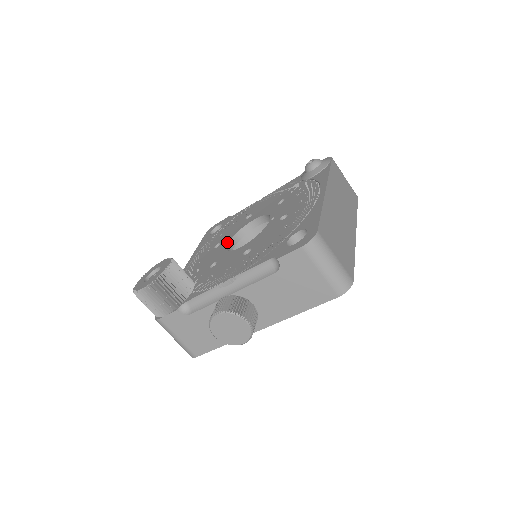
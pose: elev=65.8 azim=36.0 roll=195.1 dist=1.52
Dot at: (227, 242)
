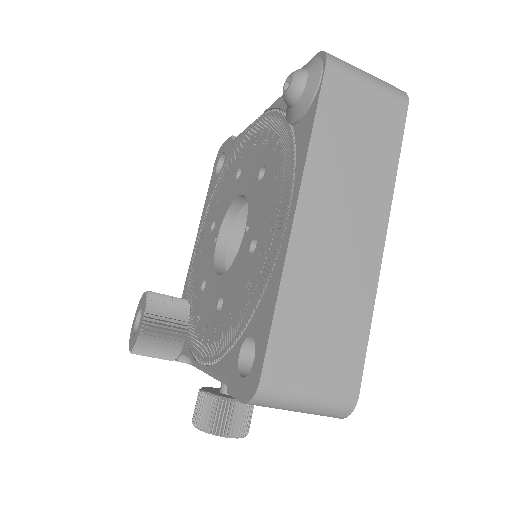
Dot at: (217, 233)
